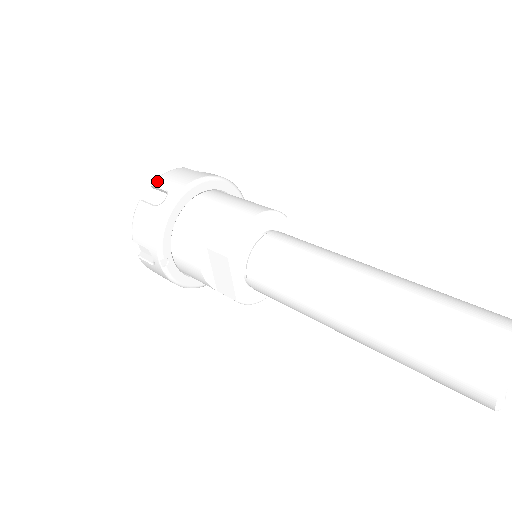
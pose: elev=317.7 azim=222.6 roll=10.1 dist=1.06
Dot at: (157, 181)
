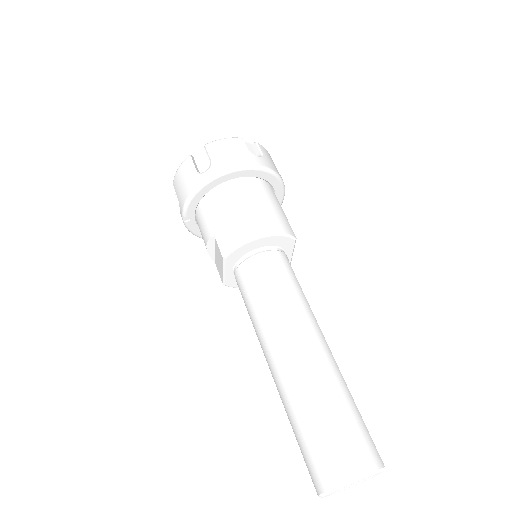
Dot at: (210, 146)
